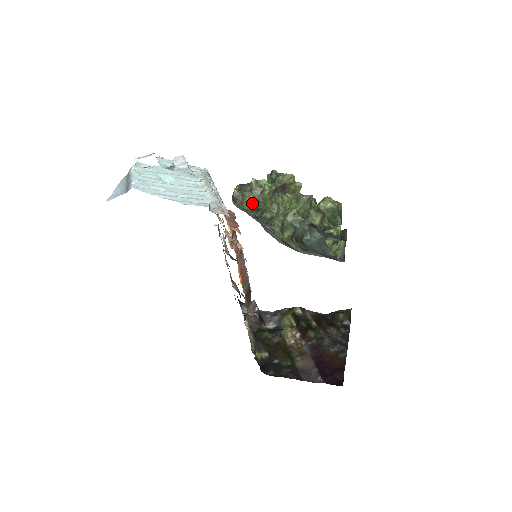
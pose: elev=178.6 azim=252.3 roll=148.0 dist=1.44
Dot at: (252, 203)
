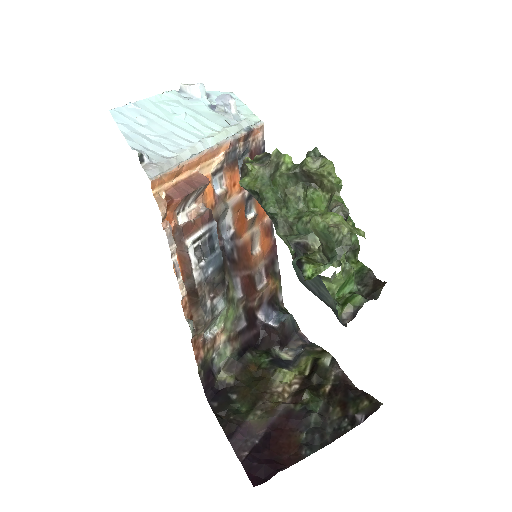
Dot at: (252, 181)
